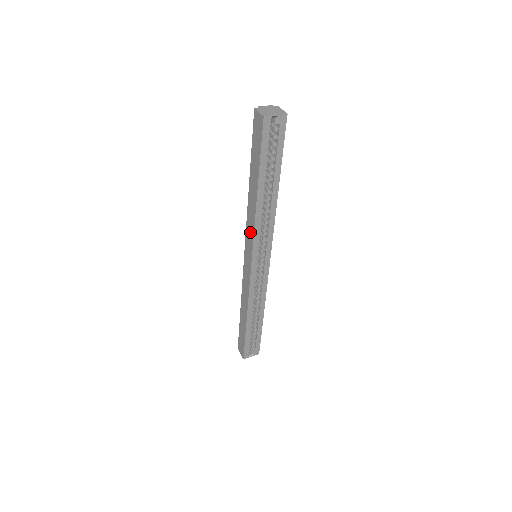
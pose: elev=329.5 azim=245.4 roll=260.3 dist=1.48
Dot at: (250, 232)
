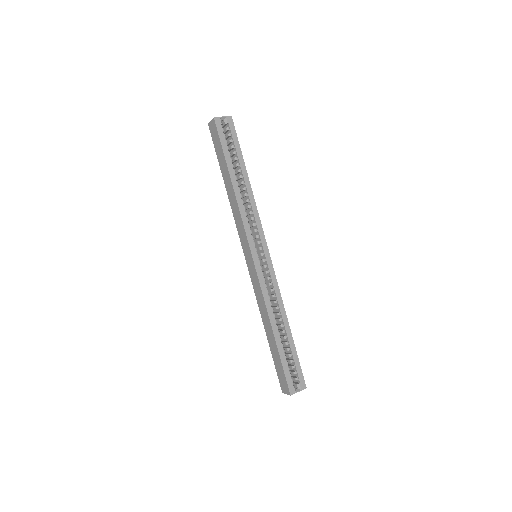
Dot at: (240, 227)
